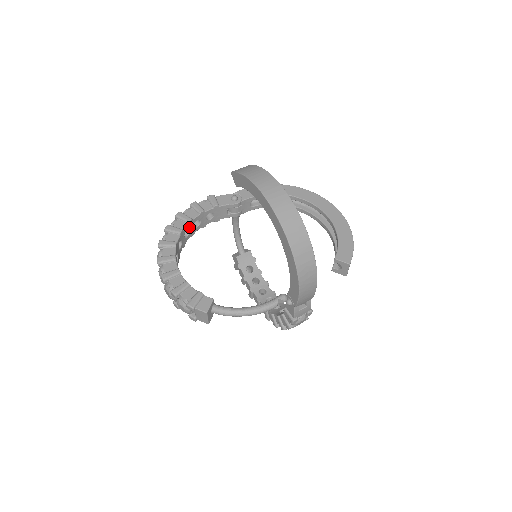
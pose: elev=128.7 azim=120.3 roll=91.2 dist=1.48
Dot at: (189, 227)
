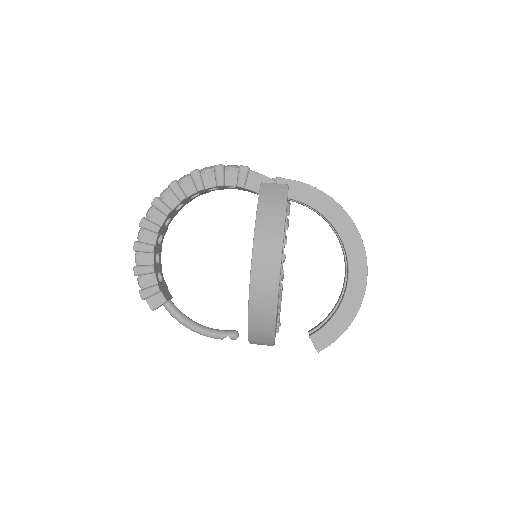
Dot at: (199, 192)
